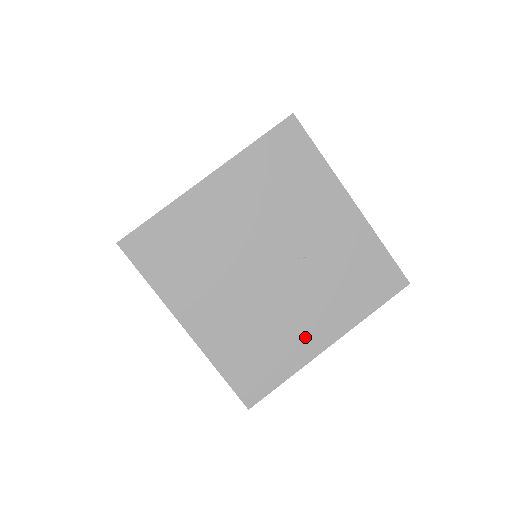
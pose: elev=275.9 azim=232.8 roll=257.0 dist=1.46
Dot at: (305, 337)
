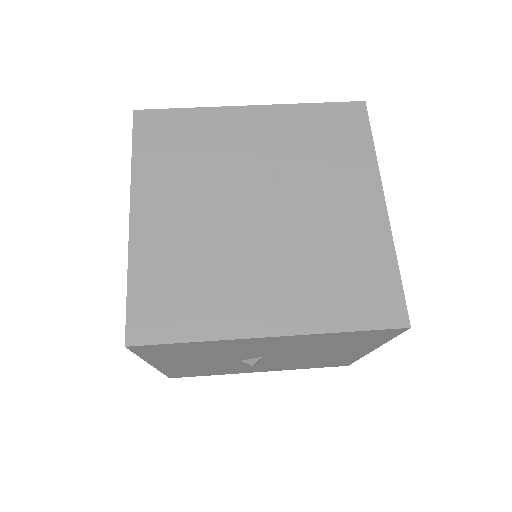
Dot at: (360, 221)
